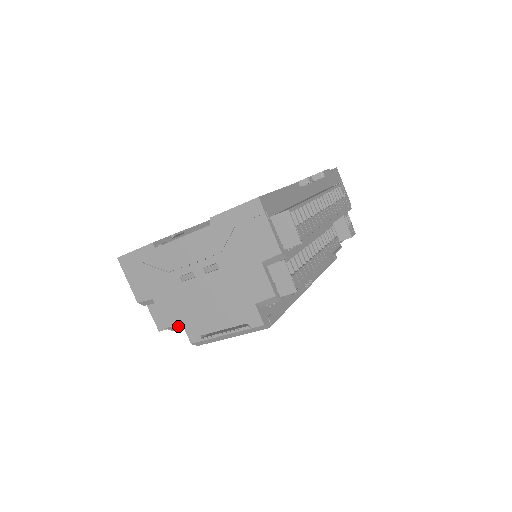
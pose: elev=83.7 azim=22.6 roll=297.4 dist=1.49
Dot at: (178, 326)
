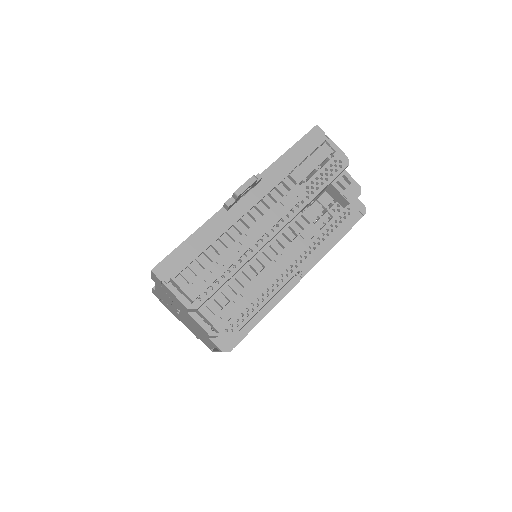
Dot at: occluded
